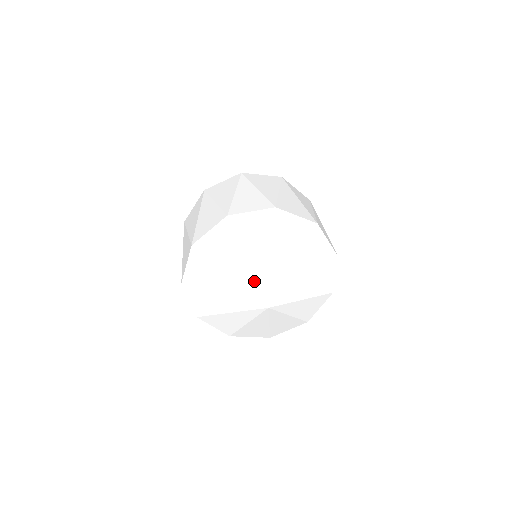
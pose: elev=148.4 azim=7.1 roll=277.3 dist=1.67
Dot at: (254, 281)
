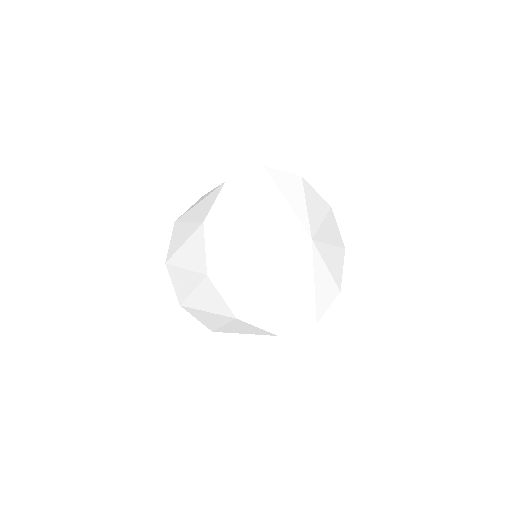
Dot at: (307, 217)
